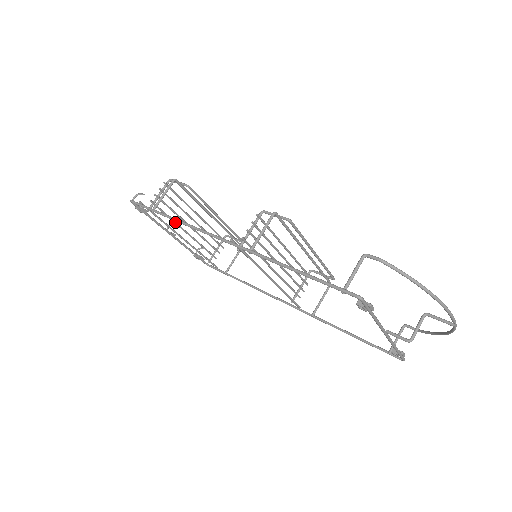
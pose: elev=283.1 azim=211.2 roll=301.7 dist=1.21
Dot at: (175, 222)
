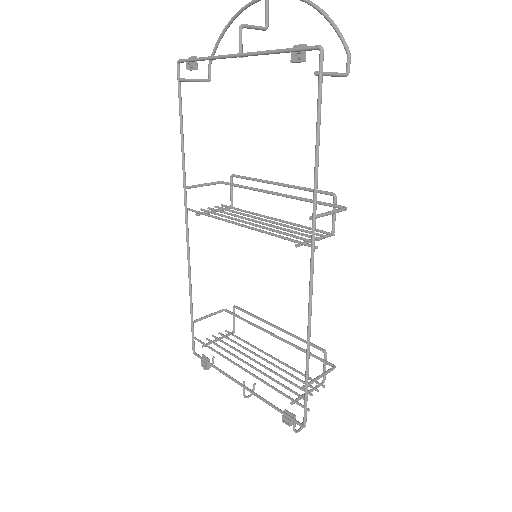
Dot at: (234, 355)
